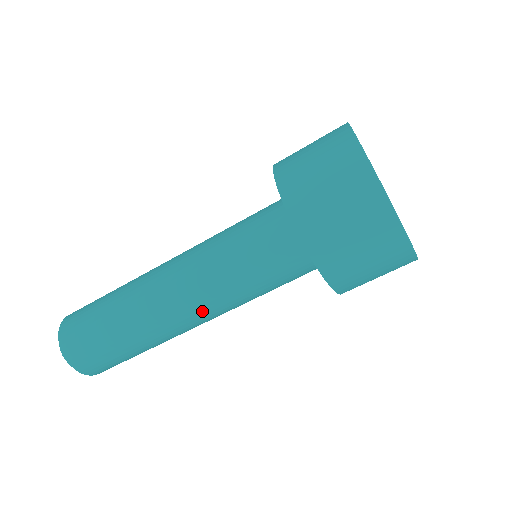
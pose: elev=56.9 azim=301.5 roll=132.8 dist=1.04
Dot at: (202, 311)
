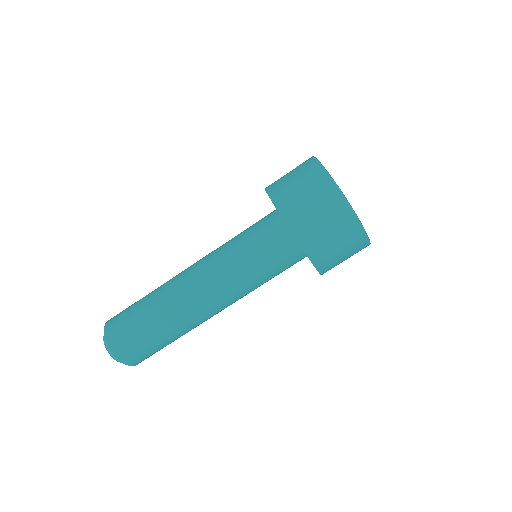
Dot at: (218, 295)
